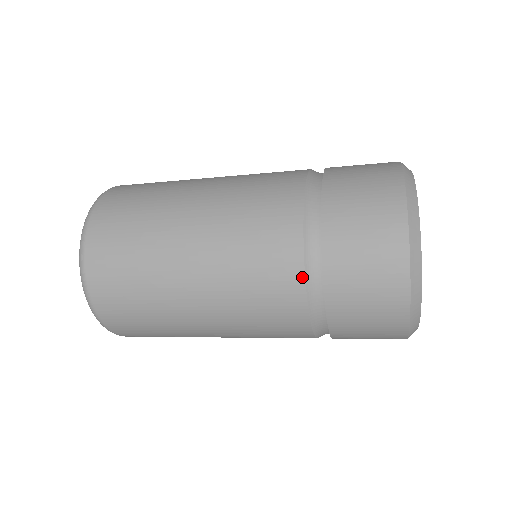
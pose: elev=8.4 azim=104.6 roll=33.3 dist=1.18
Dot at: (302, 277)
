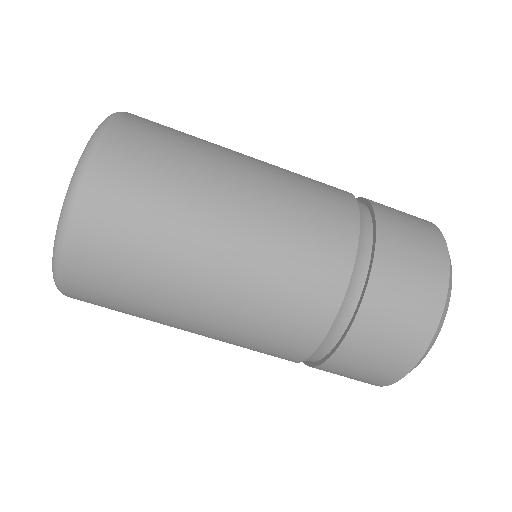
Dot at: (346, 283)
